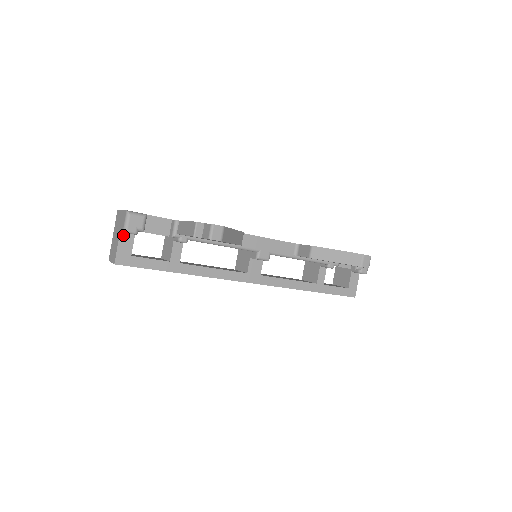
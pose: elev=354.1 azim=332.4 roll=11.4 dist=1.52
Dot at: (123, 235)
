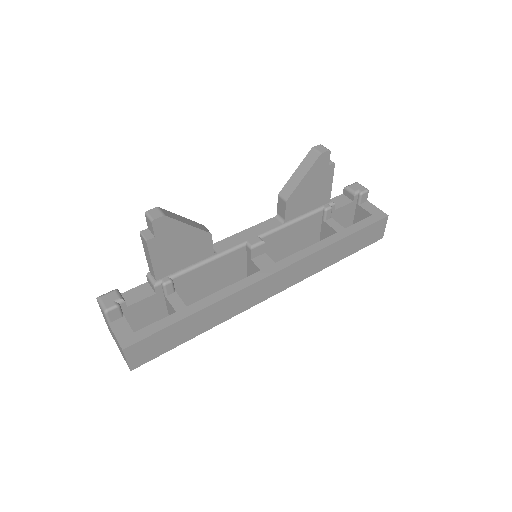
Dot at: (113, 324)
